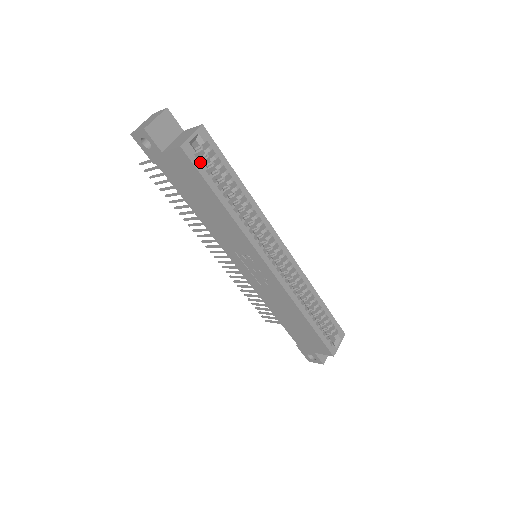
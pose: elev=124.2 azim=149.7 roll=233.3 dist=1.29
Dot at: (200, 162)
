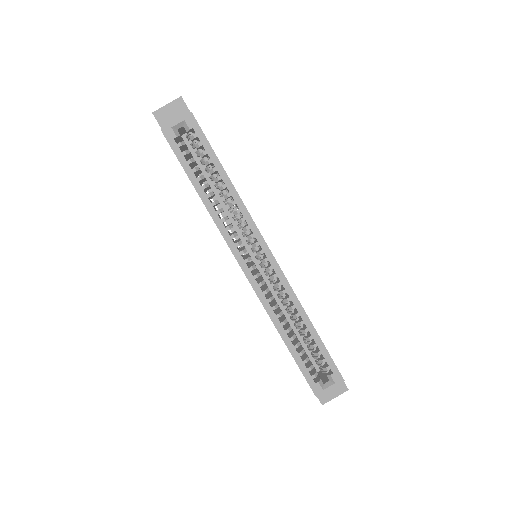
Dot at: occluded
